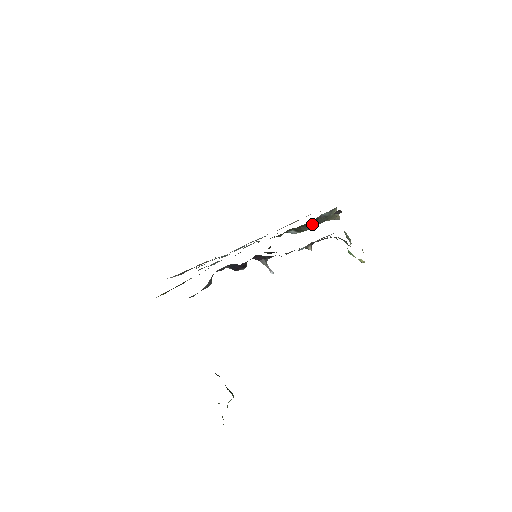
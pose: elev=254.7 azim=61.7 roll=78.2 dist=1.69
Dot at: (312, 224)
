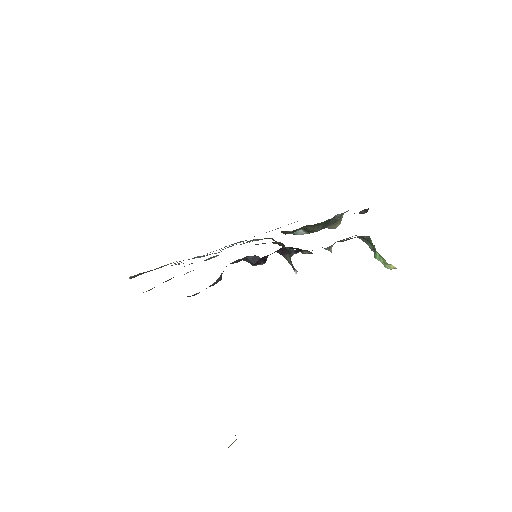
Dot at: (324, 225)
